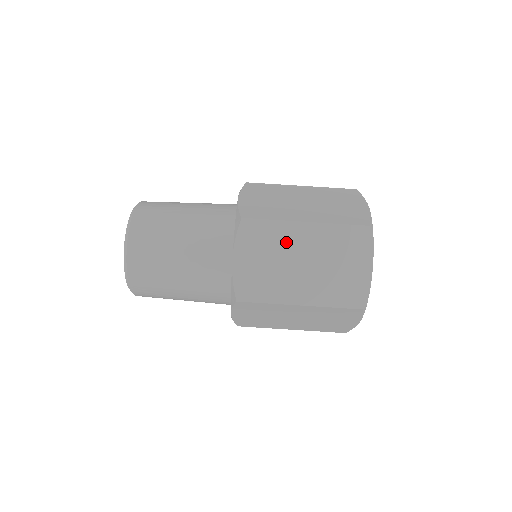
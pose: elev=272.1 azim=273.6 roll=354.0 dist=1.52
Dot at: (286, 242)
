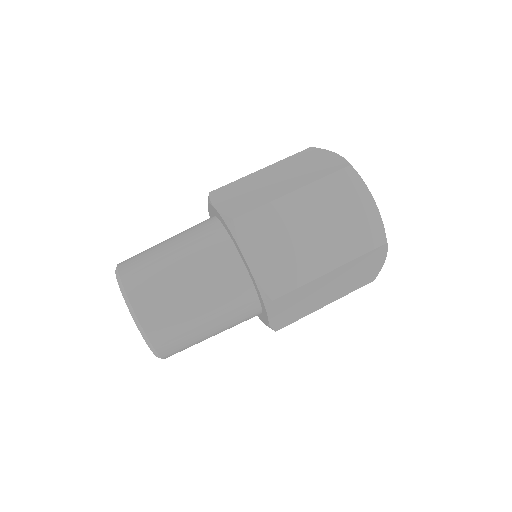
Dot at: (253, 181)
